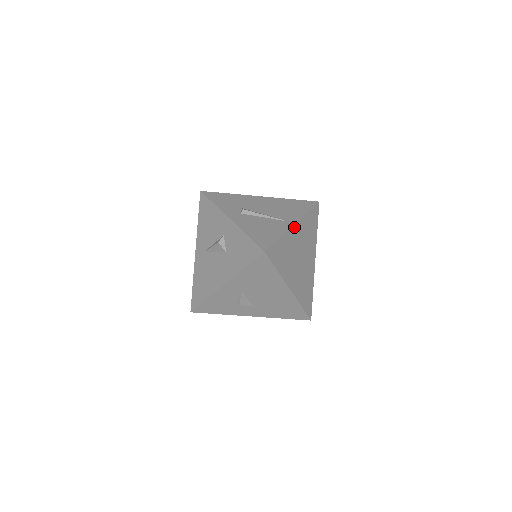
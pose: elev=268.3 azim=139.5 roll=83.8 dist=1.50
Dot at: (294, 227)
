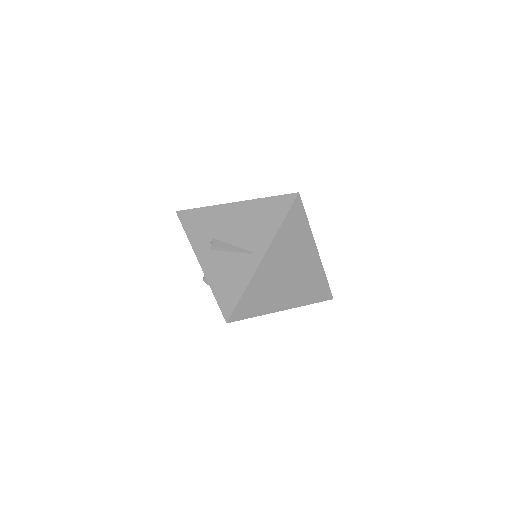
Dot at: (263, 261)
